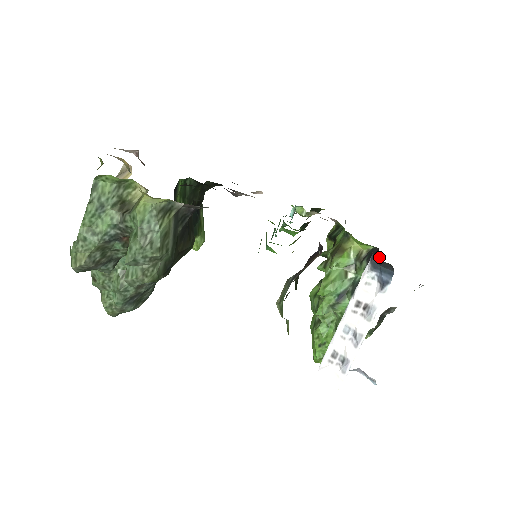
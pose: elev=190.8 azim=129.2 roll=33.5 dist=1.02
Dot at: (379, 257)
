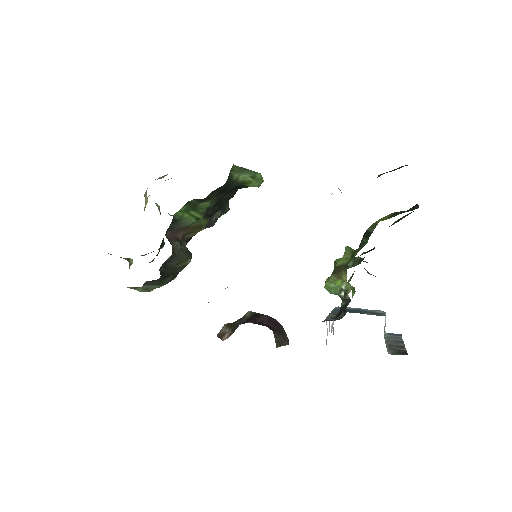
Dot at: occluded
